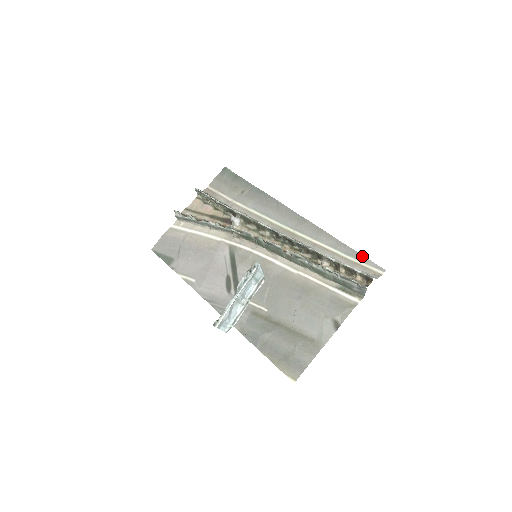
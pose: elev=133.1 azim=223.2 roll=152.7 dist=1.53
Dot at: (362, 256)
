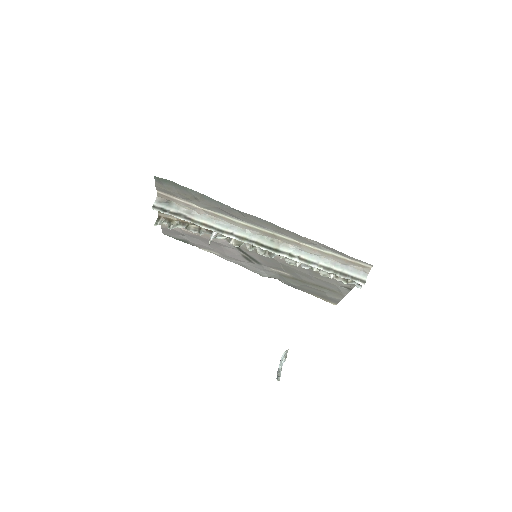
Dot at: (347, 256)
